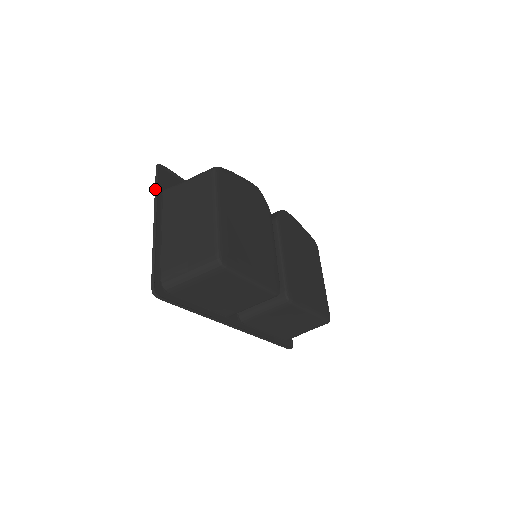
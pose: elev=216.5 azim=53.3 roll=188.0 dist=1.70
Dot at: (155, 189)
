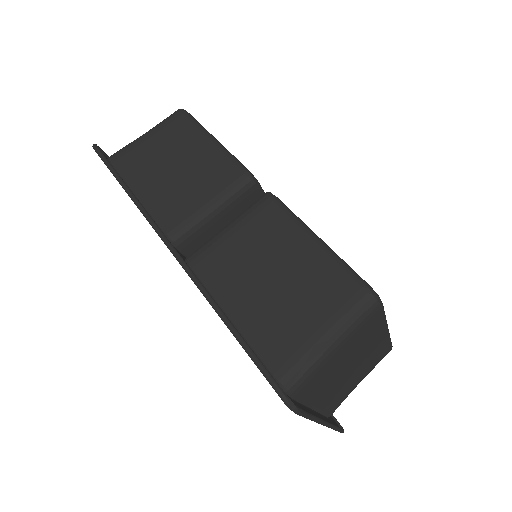
Dot at: occluded
